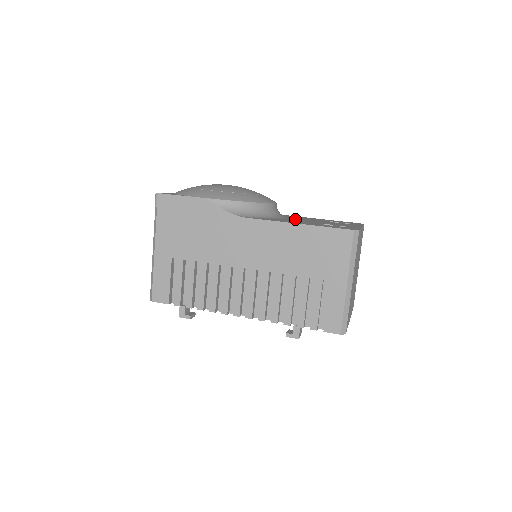
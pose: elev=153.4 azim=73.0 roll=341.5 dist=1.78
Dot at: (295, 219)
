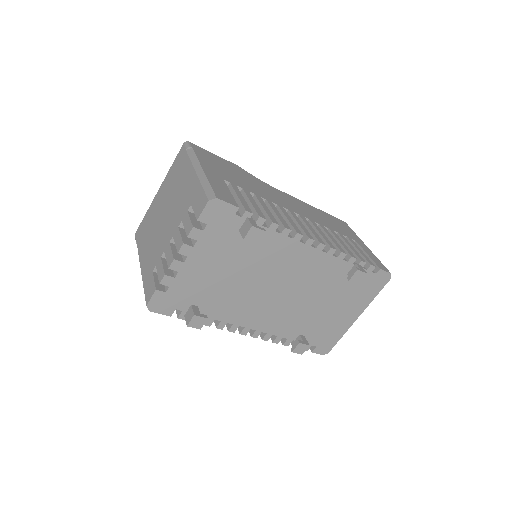
Dot at: occluded
